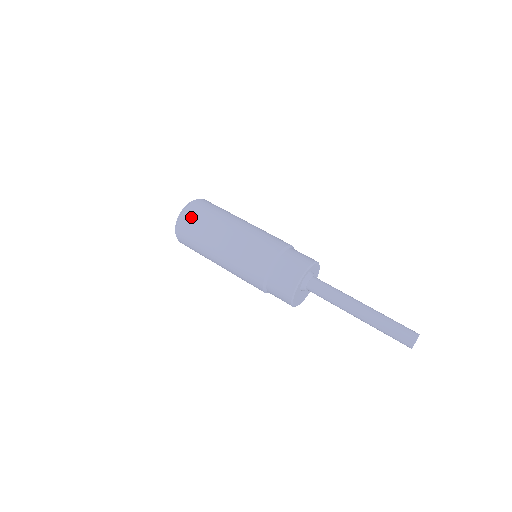
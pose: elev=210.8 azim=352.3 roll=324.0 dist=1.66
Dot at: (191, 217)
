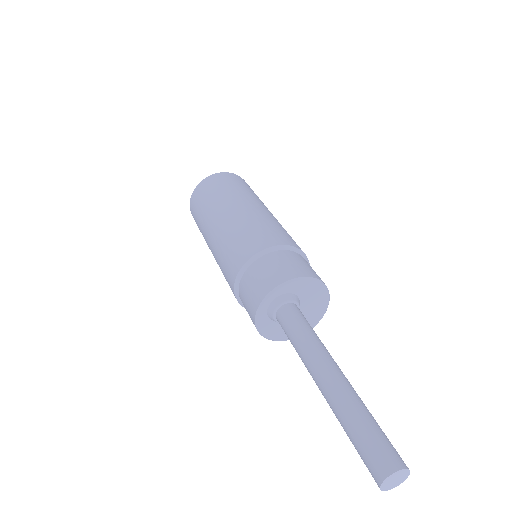
Dot at: (195, 203)
